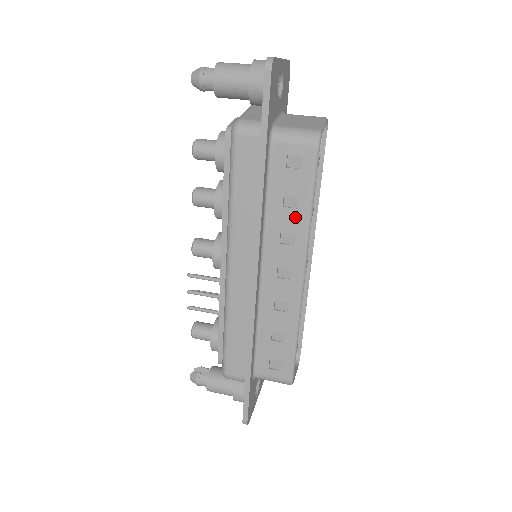
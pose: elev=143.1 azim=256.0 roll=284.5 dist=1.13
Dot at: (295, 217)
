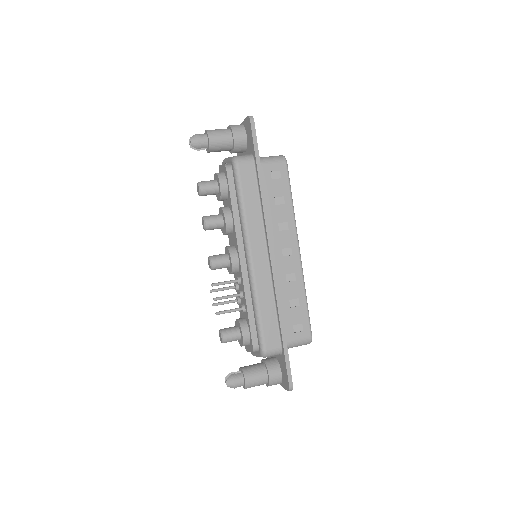
Dot at: (284, 210)
